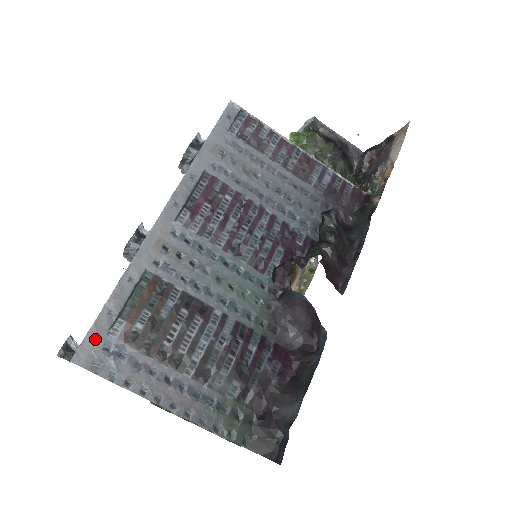
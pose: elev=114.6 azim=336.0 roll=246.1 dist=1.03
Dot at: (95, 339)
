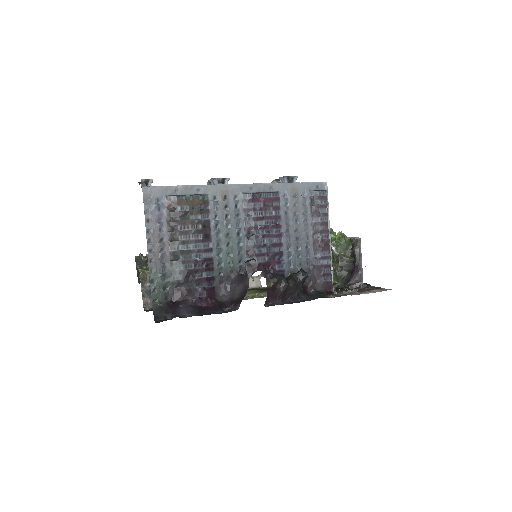
Dot at: (160, 191)
